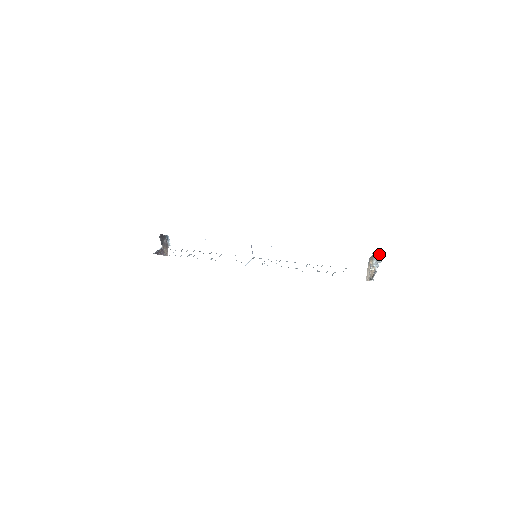
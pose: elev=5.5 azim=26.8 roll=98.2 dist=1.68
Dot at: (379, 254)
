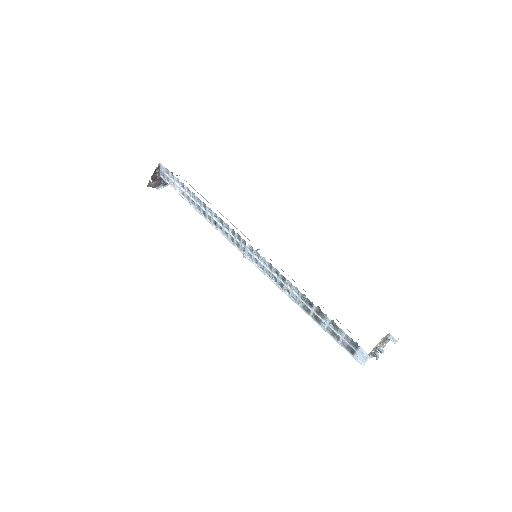
Dot at: occluded
